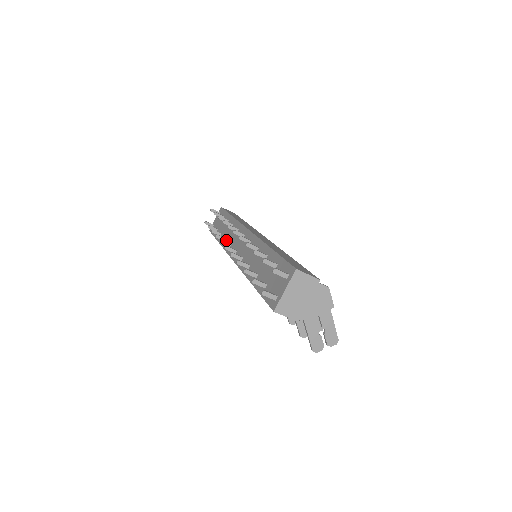
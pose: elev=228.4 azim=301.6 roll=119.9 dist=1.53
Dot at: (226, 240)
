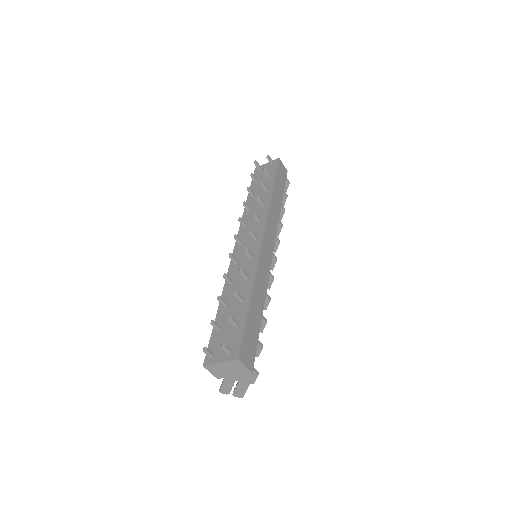
Dot at: (249, 212)
